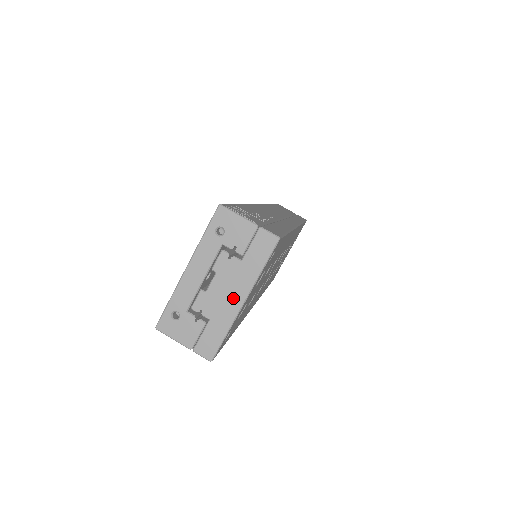
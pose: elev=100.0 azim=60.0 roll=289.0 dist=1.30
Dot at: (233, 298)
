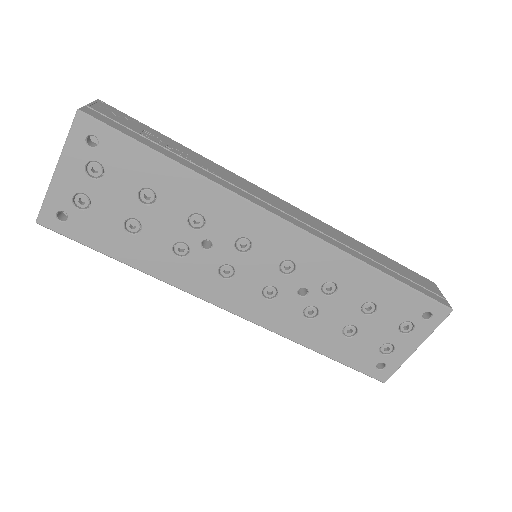
Dot at: occluded
